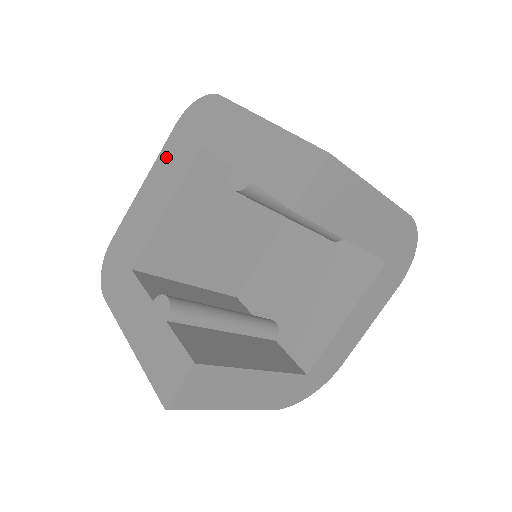
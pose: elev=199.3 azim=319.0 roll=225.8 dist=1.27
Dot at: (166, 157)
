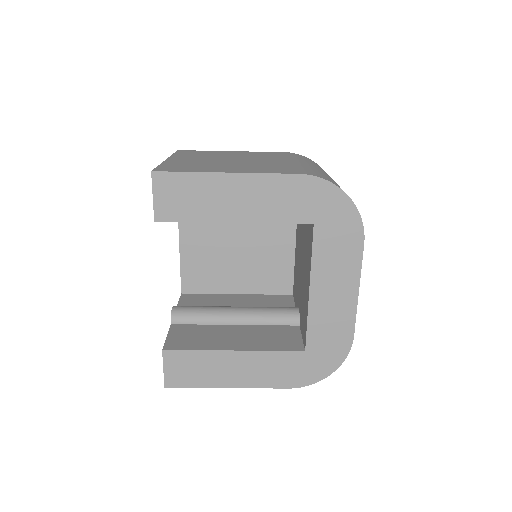
Dot at: occluded
